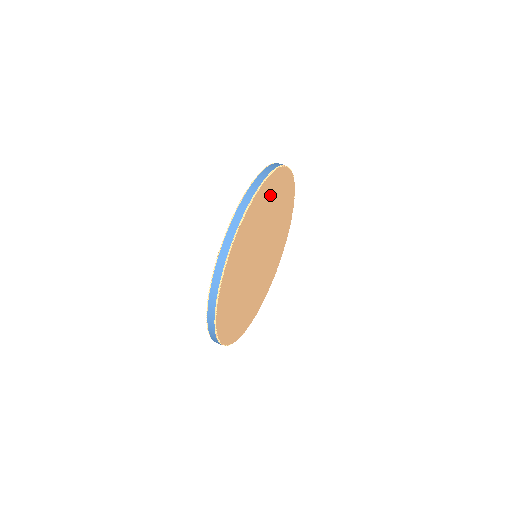
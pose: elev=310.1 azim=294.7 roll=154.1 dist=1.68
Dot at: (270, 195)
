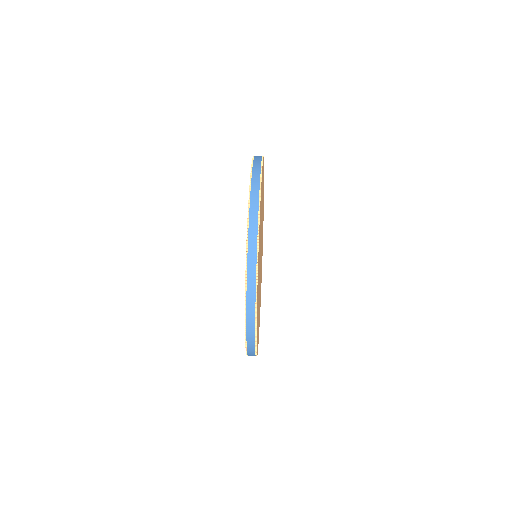
Dot at: occluded
